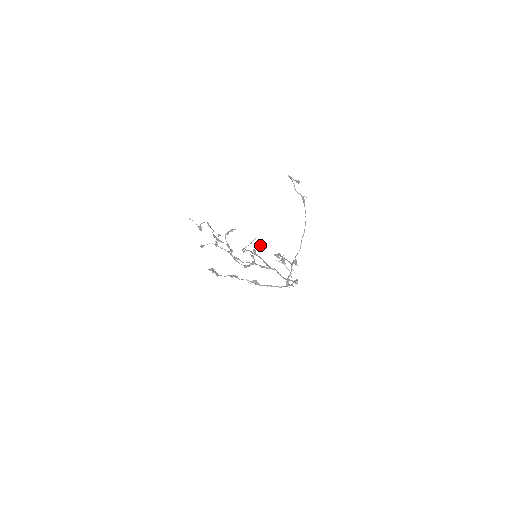
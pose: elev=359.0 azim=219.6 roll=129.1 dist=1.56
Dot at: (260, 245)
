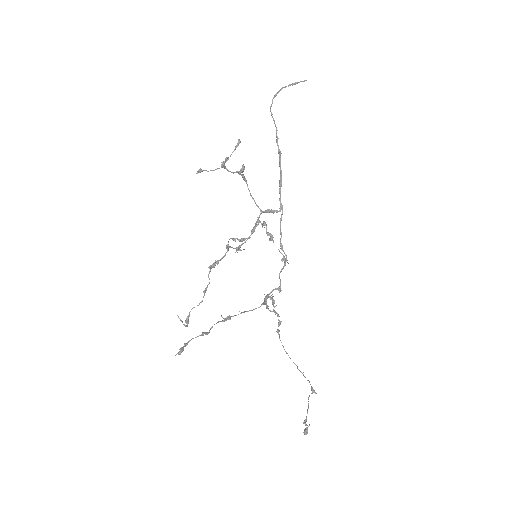
Dot at: (272, 239)
